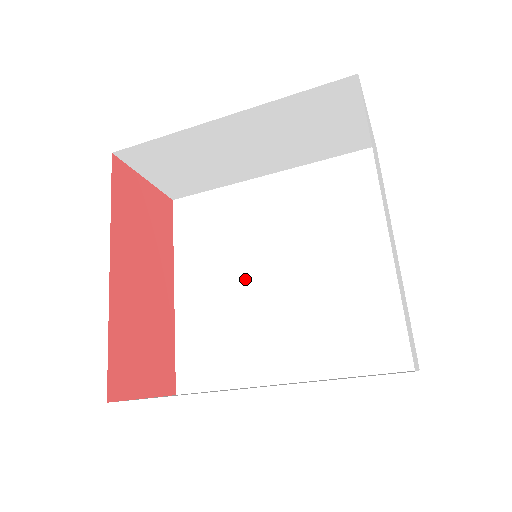
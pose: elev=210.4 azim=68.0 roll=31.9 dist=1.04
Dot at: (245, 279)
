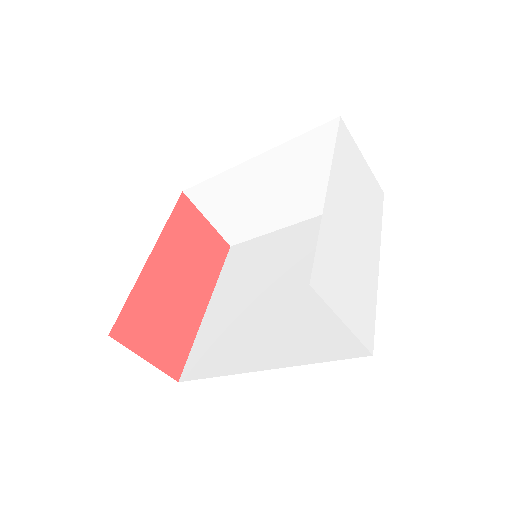
Dot at: (259, 294)
